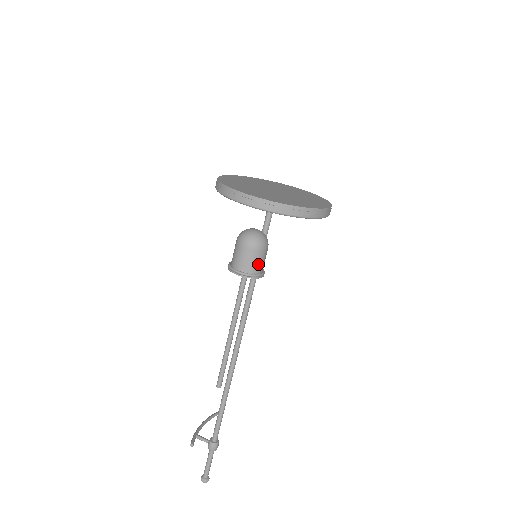
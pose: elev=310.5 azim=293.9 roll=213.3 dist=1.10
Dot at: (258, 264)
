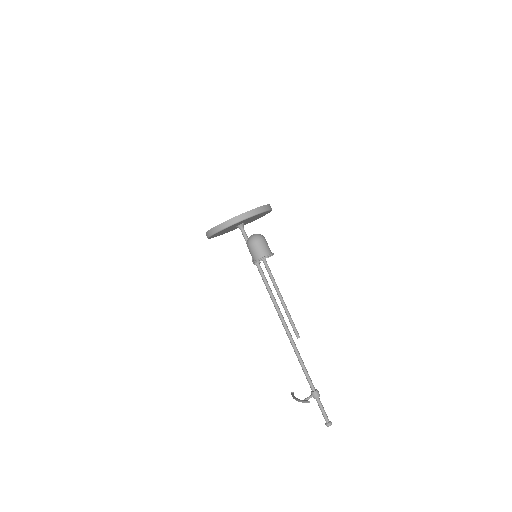
Dot at: (269, 248)
